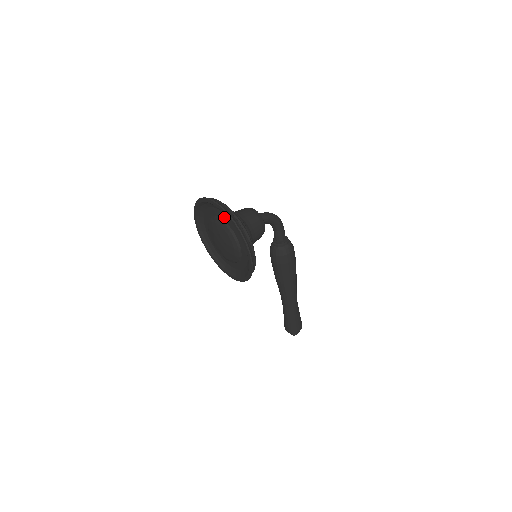
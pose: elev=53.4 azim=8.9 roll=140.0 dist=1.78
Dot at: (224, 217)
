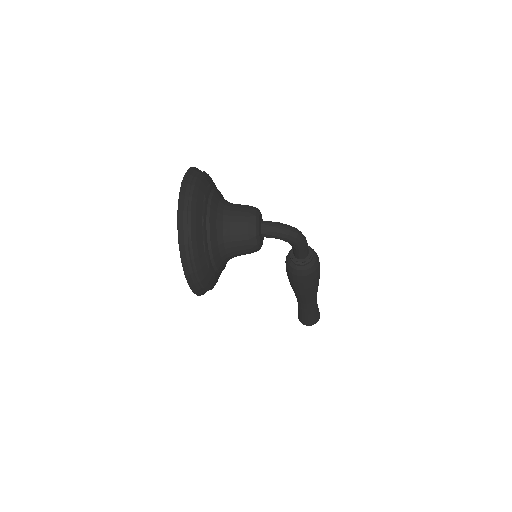
Dot at: occluded
